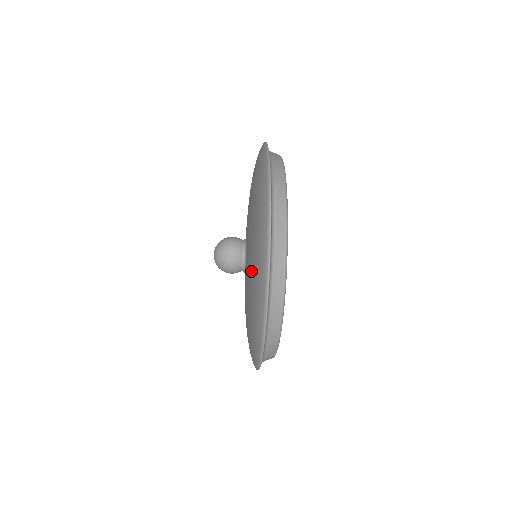
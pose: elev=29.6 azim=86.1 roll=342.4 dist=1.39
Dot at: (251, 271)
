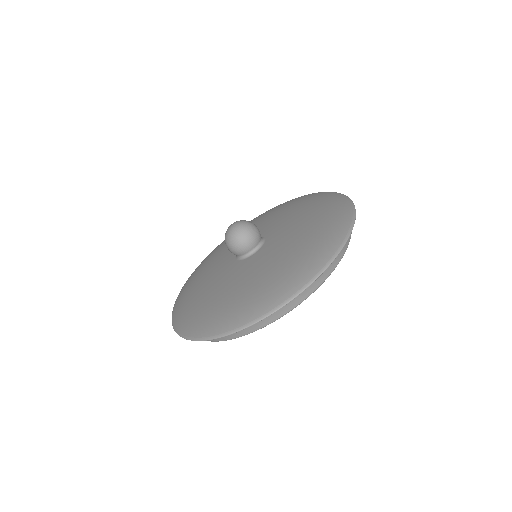
Dot at: (307, 212)
